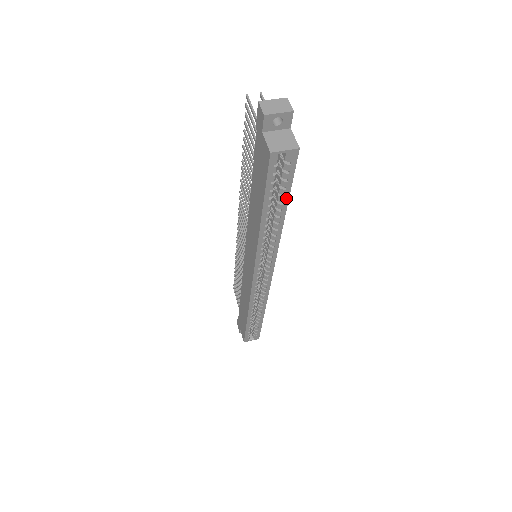
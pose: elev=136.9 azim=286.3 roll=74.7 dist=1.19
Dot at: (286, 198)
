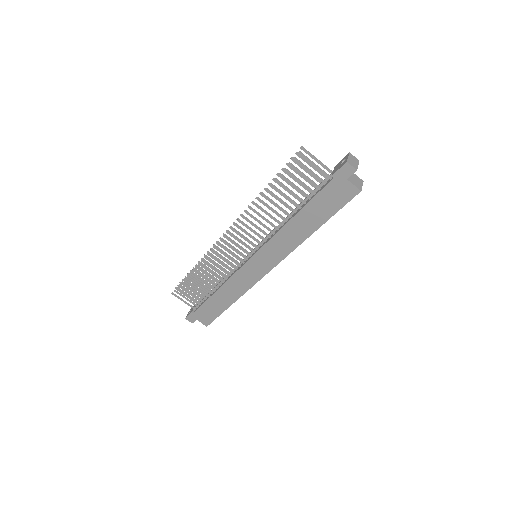
Dot at: occluded
